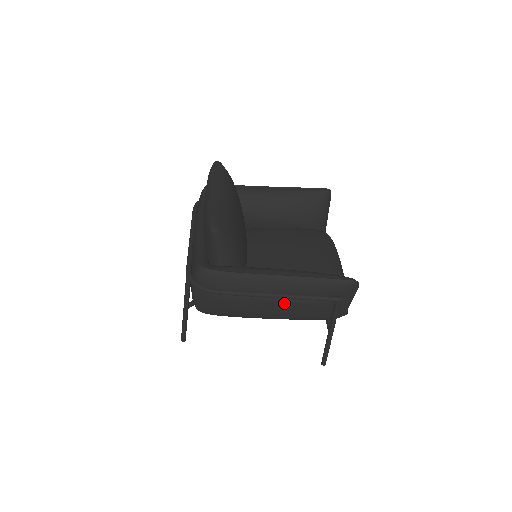
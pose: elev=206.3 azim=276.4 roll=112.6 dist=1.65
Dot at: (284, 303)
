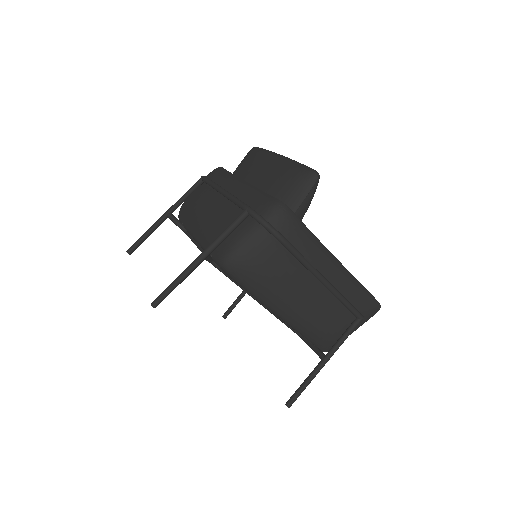
Dot at: (322, 295)
